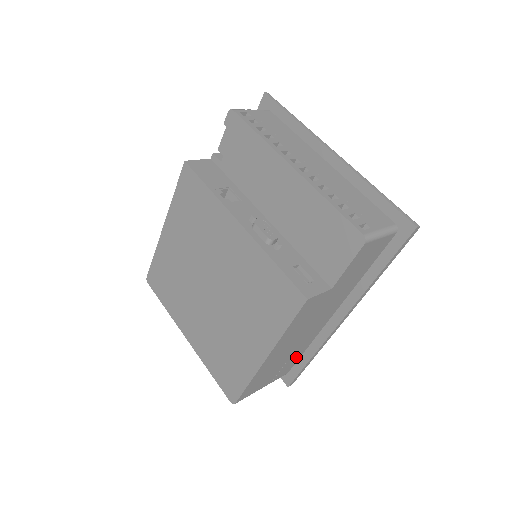
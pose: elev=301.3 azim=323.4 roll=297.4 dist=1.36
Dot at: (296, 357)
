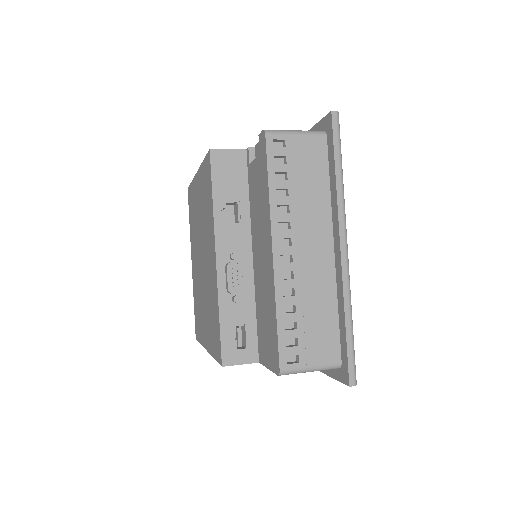
Dot at: occluded
